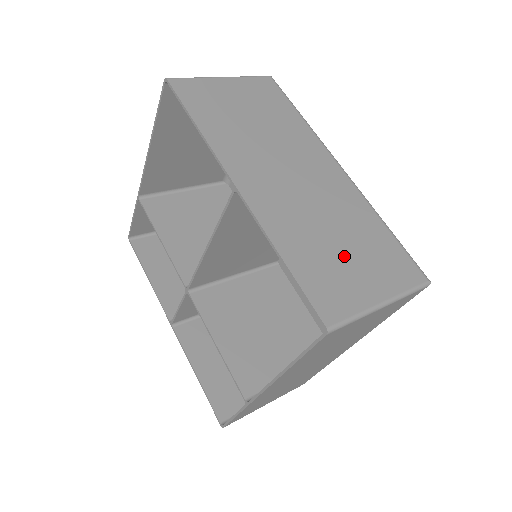
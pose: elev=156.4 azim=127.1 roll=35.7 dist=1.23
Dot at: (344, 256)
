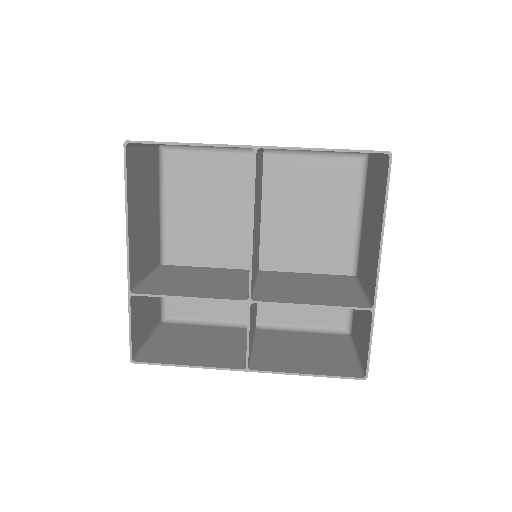
Dot at: occluded
